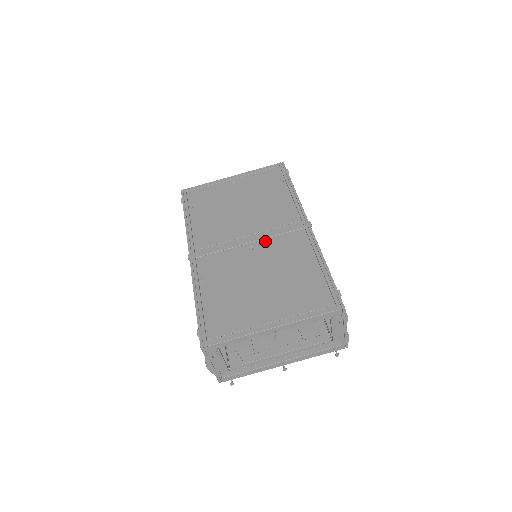
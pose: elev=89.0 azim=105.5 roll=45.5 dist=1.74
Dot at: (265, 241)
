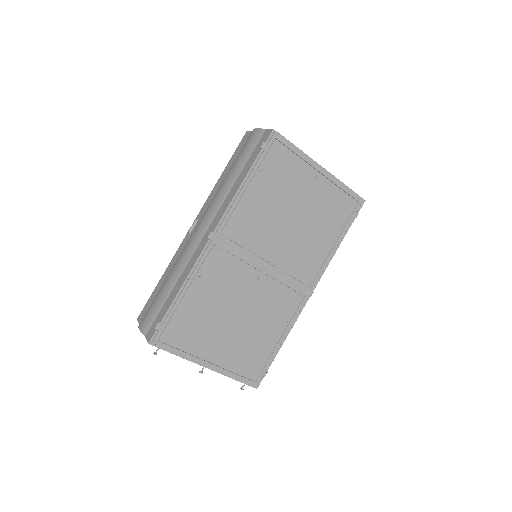
Dot at: (272, 282)
